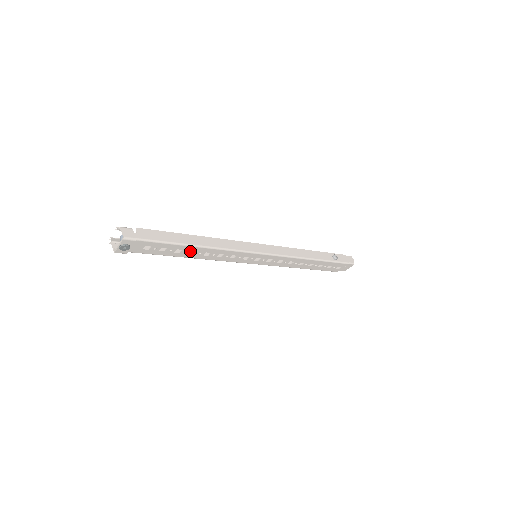
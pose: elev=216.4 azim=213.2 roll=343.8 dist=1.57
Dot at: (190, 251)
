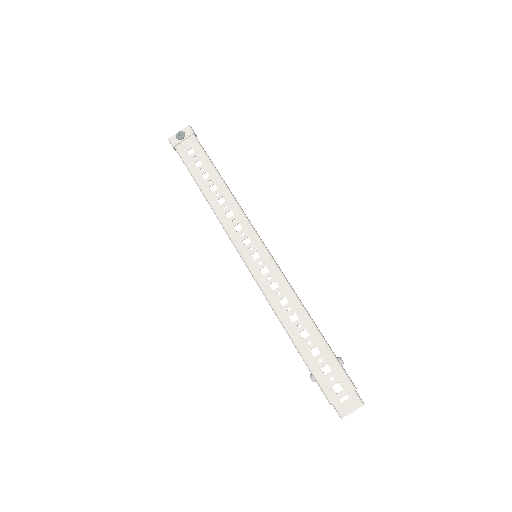
Dot at: (213, 184)
